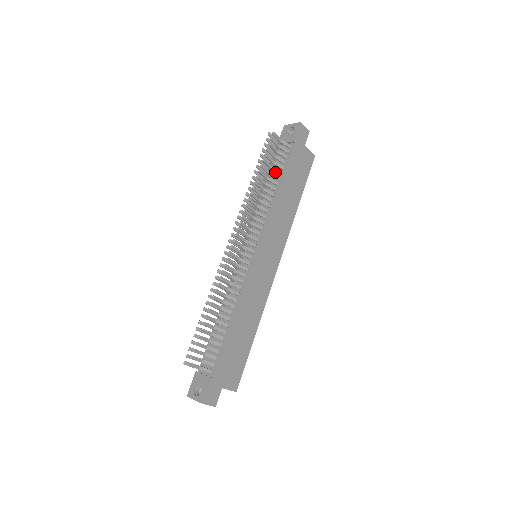
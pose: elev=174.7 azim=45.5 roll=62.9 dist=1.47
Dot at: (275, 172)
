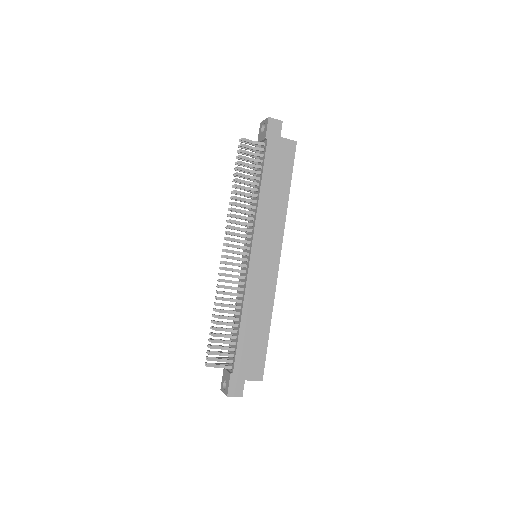
Dot at: occluded
